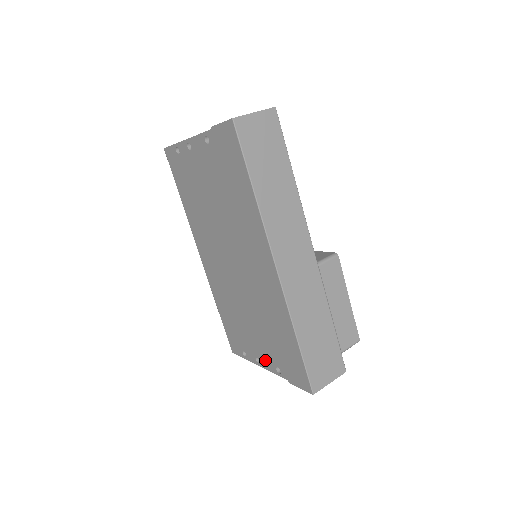
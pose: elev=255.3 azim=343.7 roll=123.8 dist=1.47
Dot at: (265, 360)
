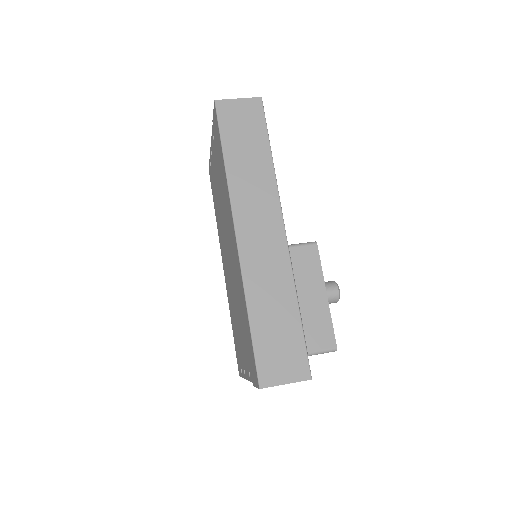
Dot at: (245, 366)
